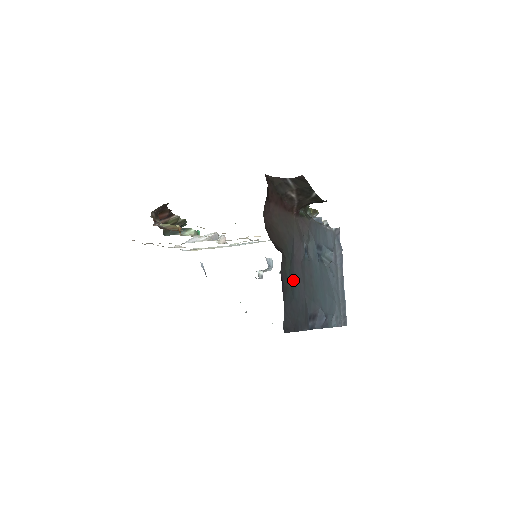
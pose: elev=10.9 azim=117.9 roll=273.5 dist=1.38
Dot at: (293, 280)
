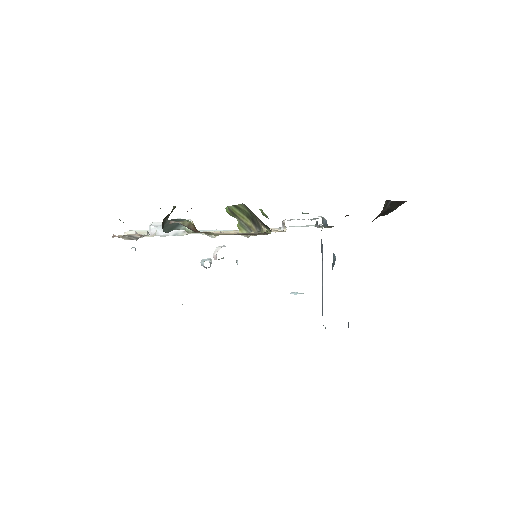
Dot at: occluded
